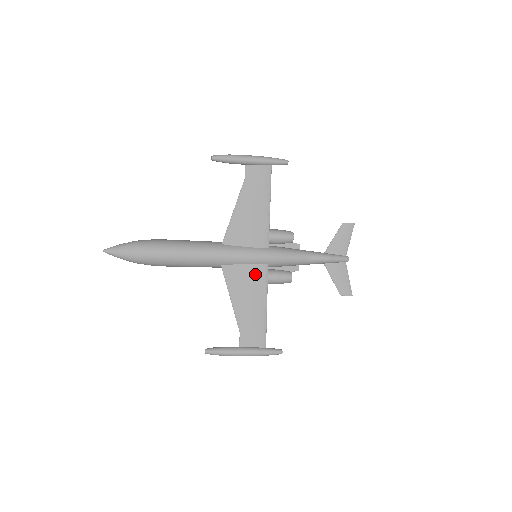
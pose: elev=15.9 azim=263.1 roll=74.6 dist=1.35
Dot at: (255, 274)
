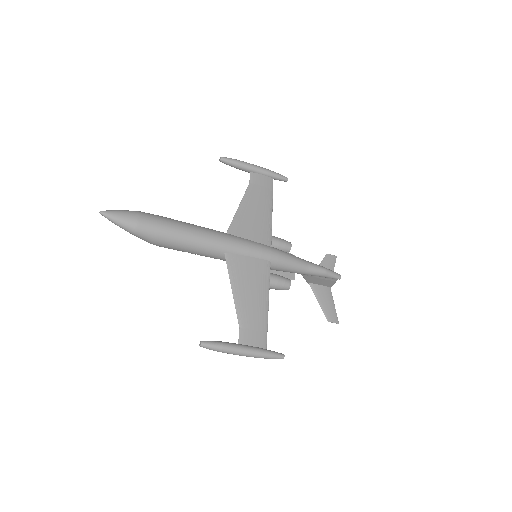
Dot at: (258, 268)
